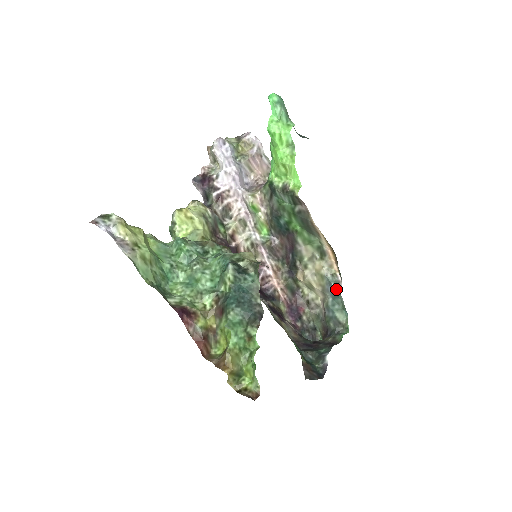
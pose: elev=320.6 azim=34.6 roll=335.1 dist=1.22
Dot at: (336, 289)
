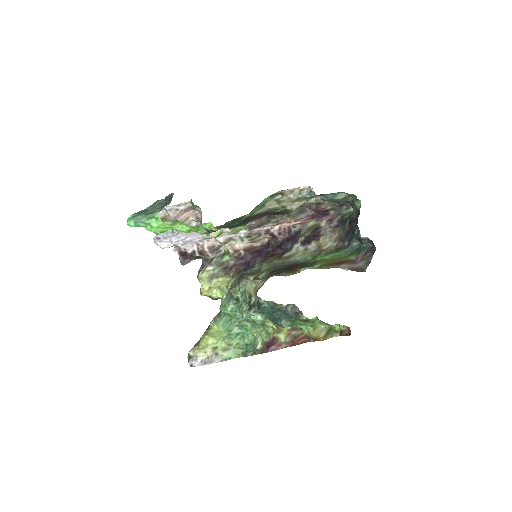
Dot at: occluded
